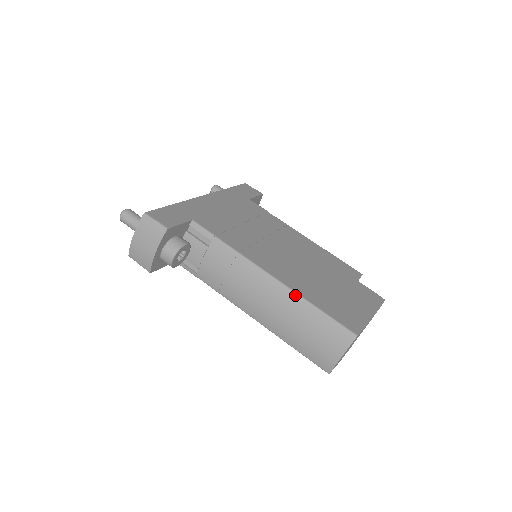
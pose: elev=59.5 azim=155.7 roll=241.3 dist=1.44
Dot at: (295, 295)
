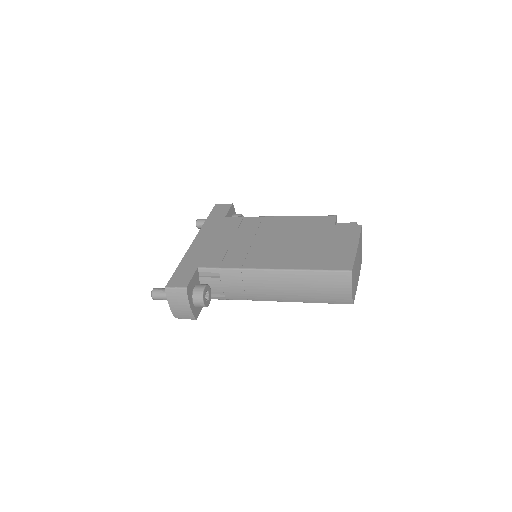
Dot at: (295, 272)
